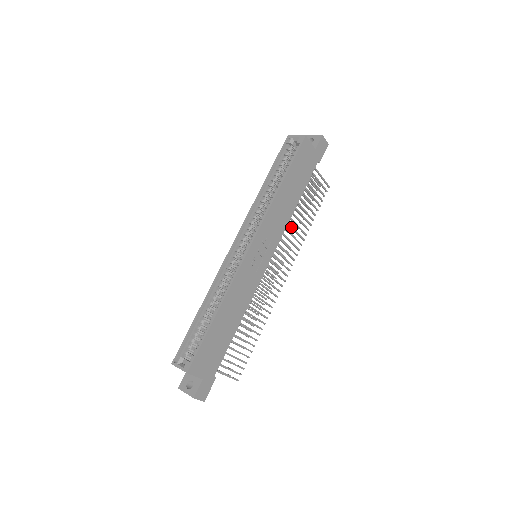
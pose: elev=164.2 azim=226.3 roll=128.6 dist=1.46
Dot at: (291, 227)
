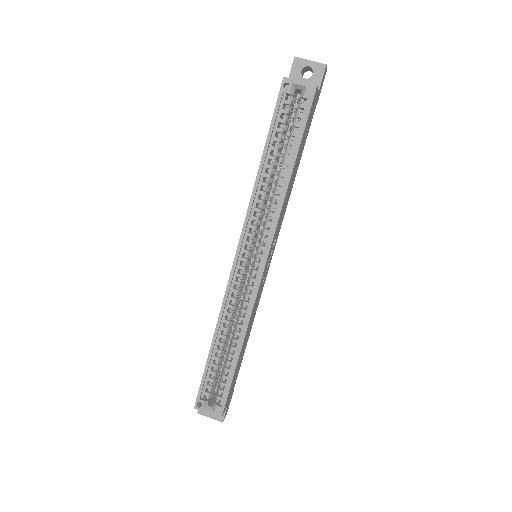
Dot at: occluded
